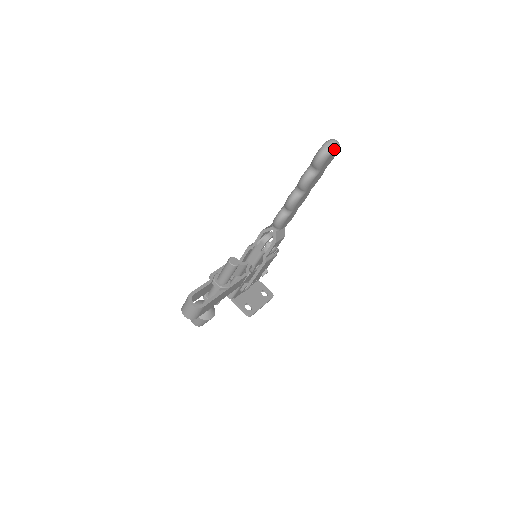
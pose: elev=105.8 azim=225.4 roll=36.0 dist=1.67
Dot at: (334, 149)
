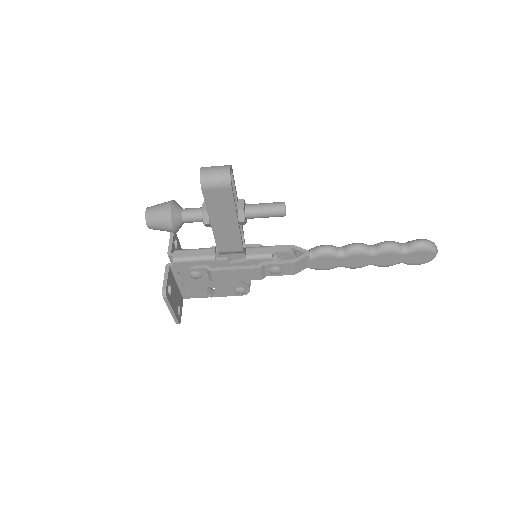
Dot at: (435, 252)
